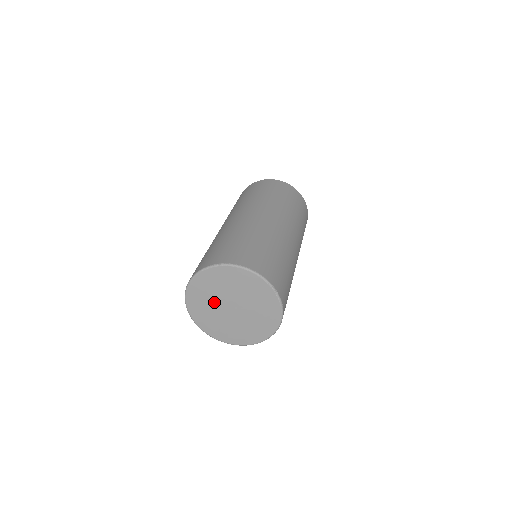
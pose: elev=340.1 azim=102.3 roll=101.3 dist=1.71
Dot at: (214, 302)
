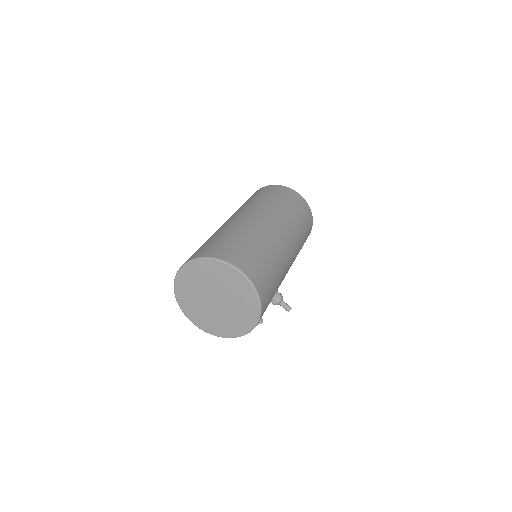
Dot at: (200, 302)
